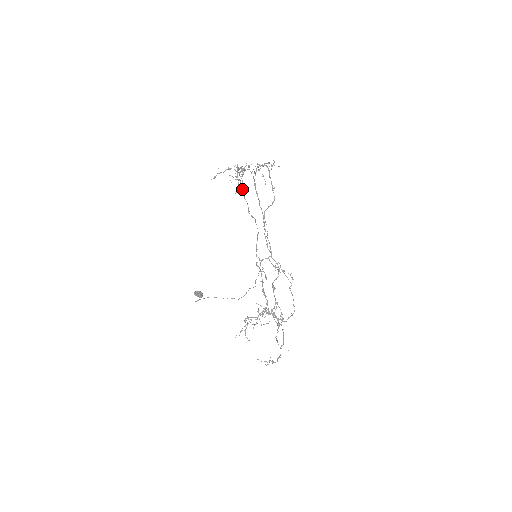
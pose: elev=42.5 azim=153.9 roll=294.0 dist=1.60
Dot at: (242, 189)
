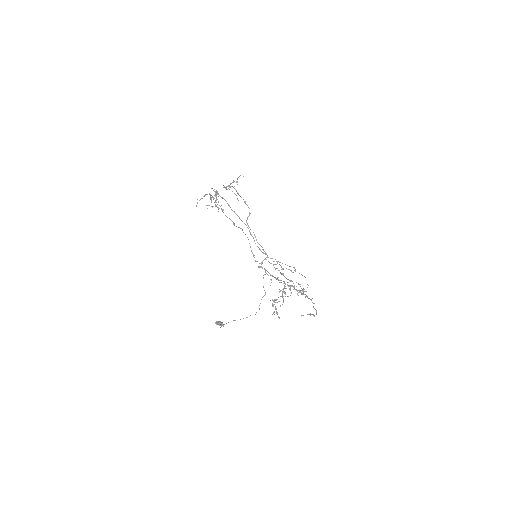
Dot at: occluded
